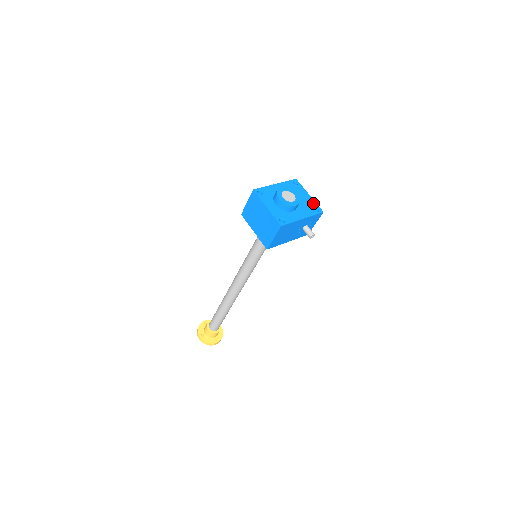
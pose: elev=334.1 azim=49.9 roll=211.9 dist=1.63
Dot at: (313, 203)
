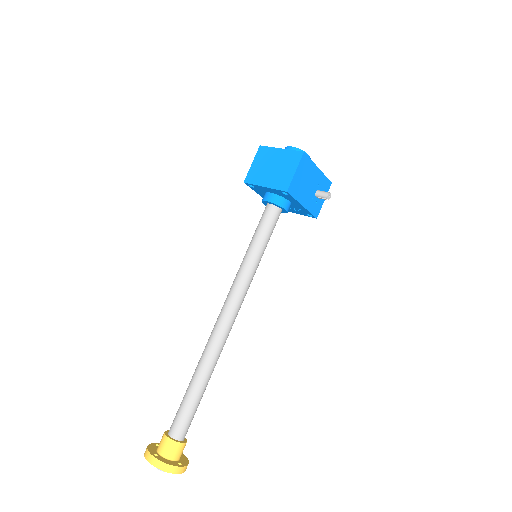
Dot at: occluded
